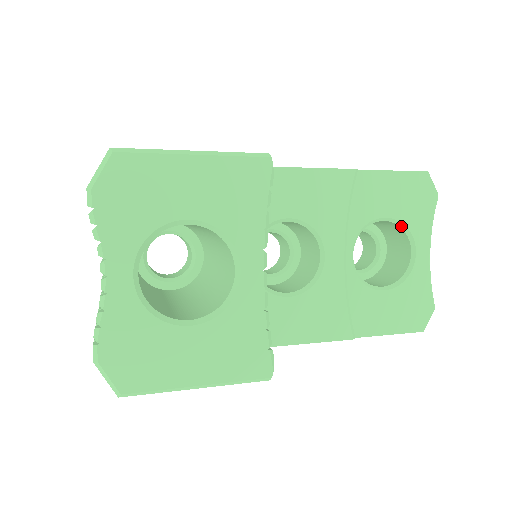
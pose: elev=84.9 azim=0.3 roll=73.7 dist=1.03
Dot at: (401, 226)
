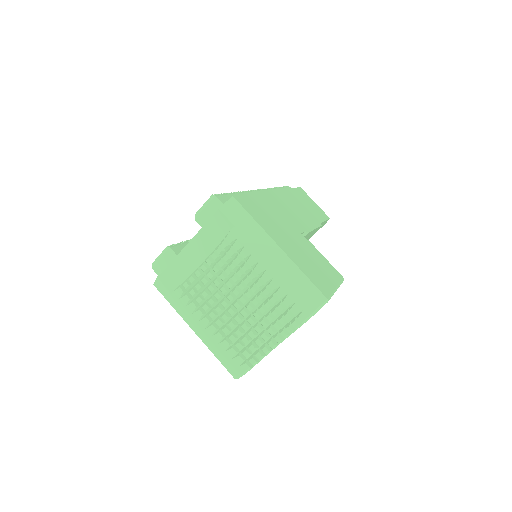
Dot at: occluded
